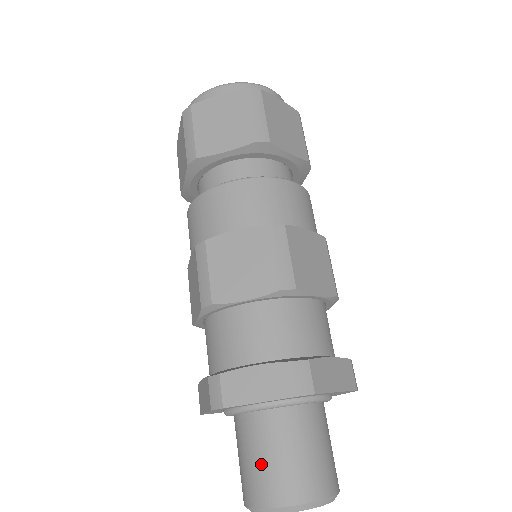
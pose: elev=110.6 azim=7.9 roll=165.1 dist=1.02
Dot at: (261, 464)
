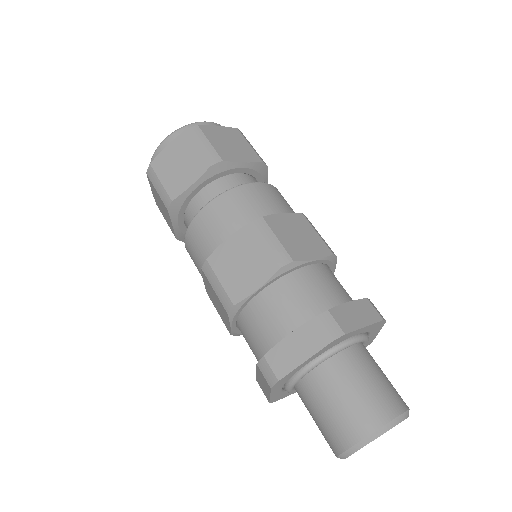
Dot at: (370, 388)
